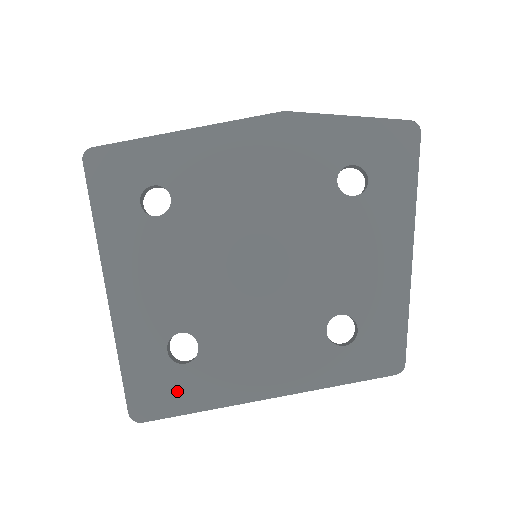
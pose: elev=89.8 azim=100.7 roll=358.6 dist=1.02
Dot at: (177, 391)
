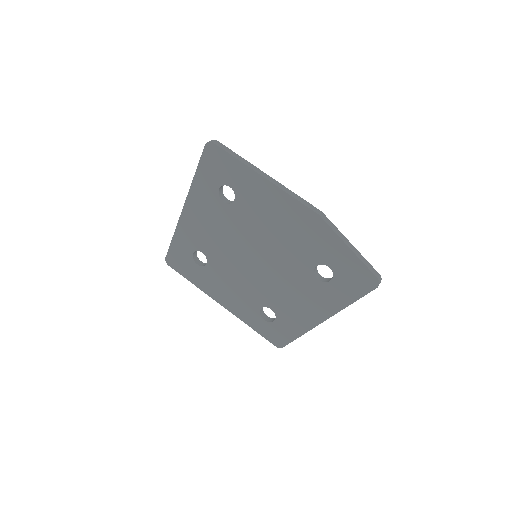
Dot at: (188, 269)
